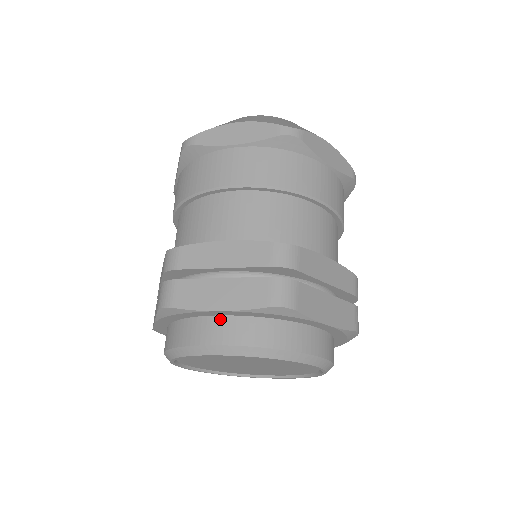
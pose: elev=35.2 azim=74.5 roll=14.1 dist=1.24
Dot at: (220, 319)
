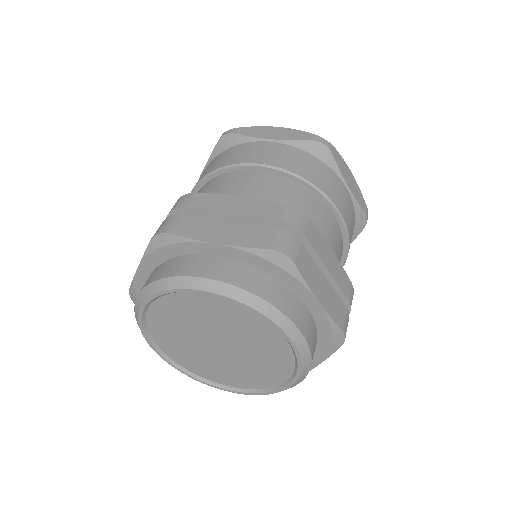
Dot at: (213, 258)
